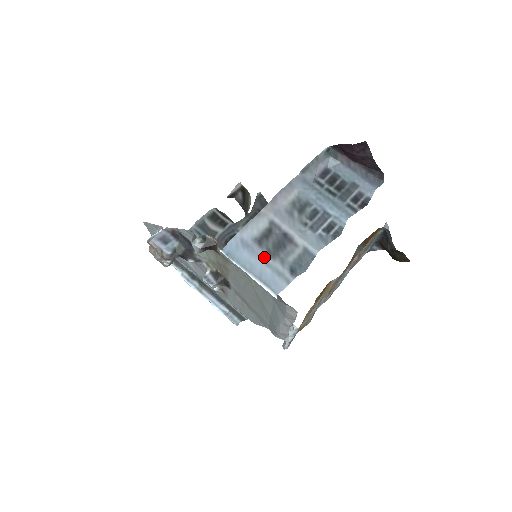
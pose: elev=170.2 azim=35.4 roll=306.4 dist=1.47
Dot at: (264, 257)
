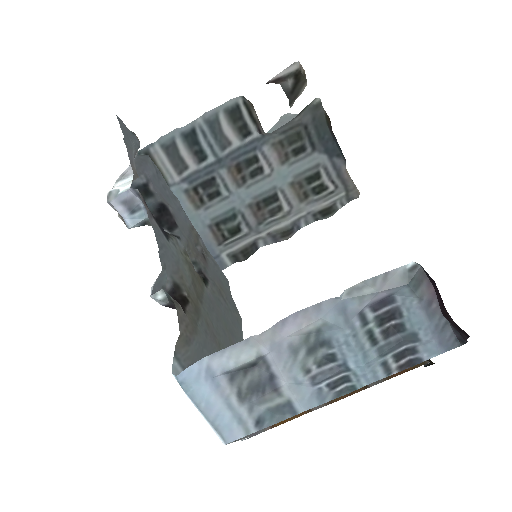
Dot at: (230, 398)
